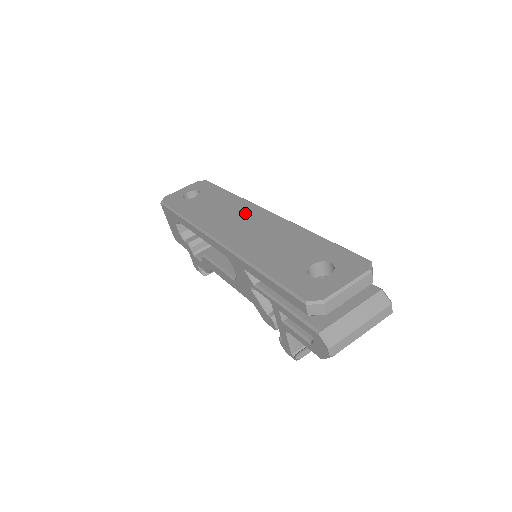
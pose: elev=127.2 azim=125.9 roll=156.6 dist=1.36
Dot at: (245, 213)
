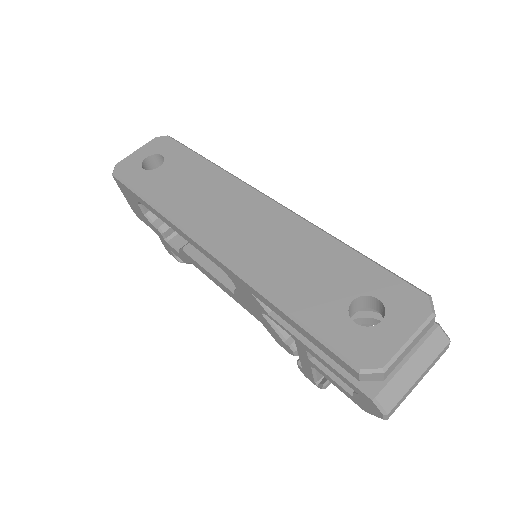
Dot at: (237, 201)
